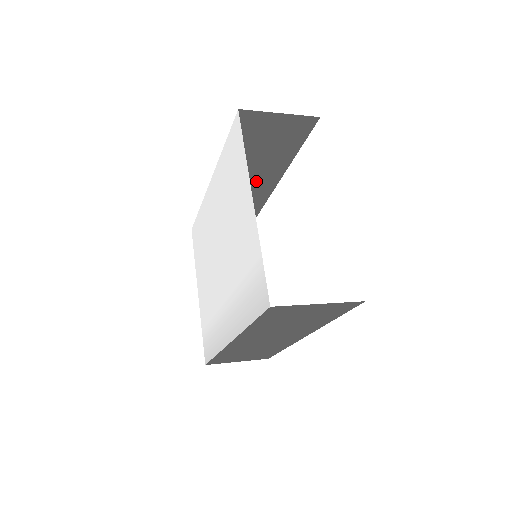
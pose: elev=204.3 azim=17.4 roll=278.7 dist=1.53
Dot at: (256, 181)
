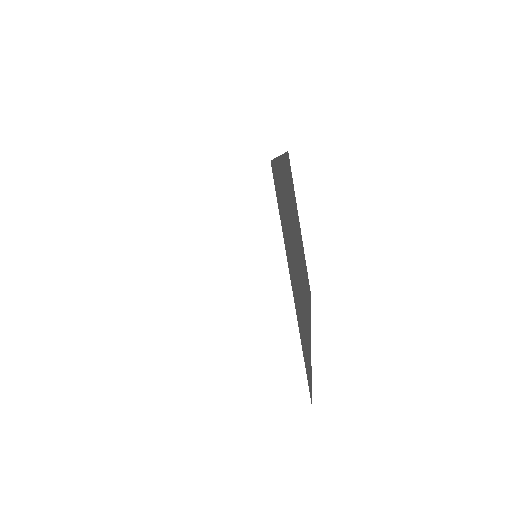
Dot at: occluded
